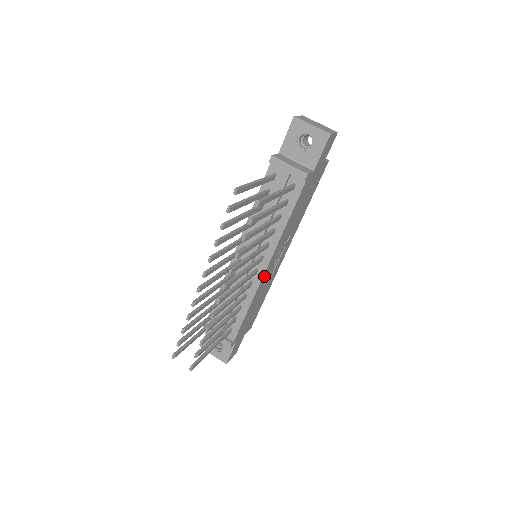
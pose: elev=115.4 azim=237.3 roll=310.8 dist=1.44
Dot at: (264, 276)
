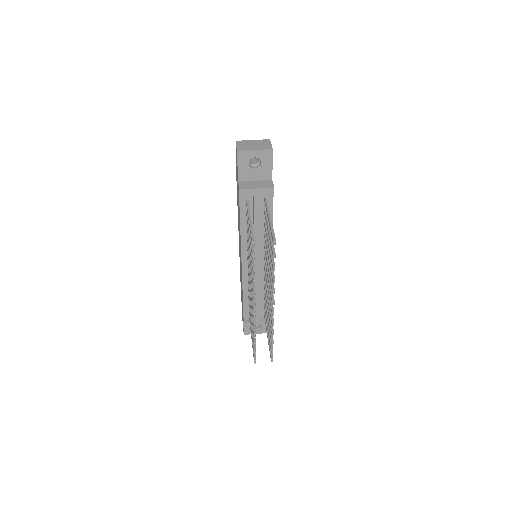
Dot at: occluded
